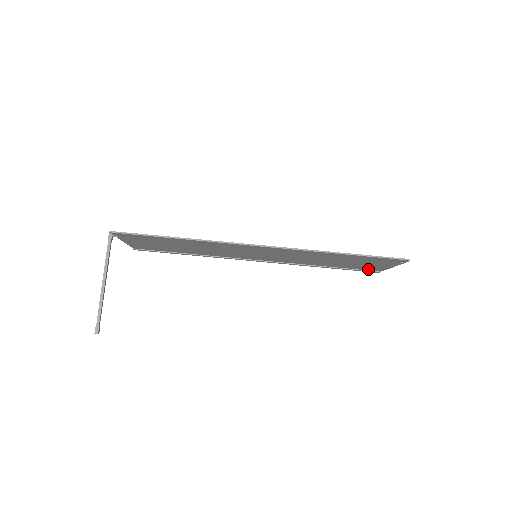
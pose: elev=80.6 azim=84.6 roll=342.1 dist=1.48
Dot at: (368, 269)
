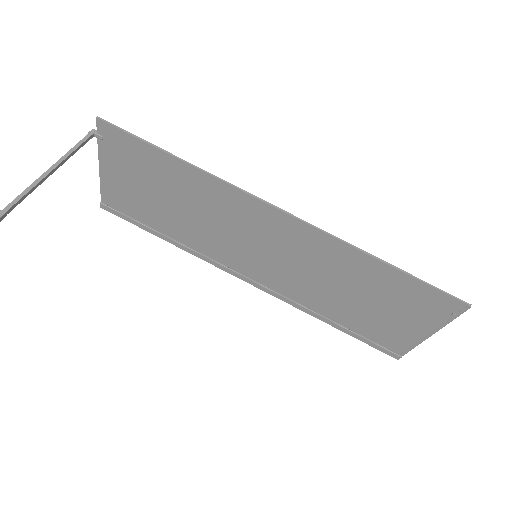
Dot at: (388, 344)
